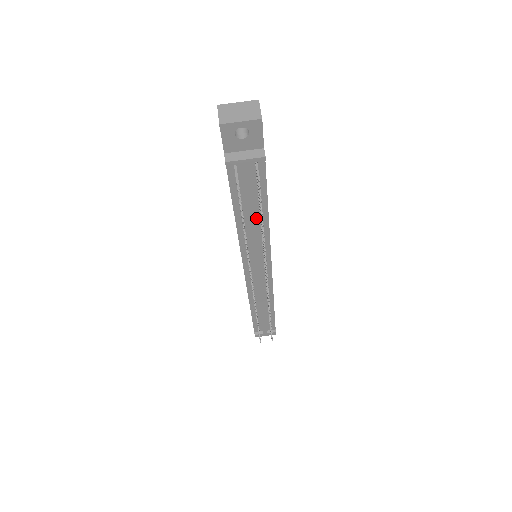
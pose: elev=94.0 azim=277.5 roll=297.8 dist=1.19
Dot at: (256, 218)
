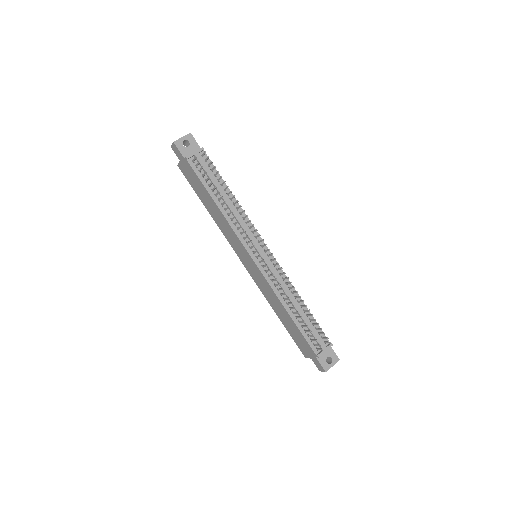
Dot at: (227, 198)
